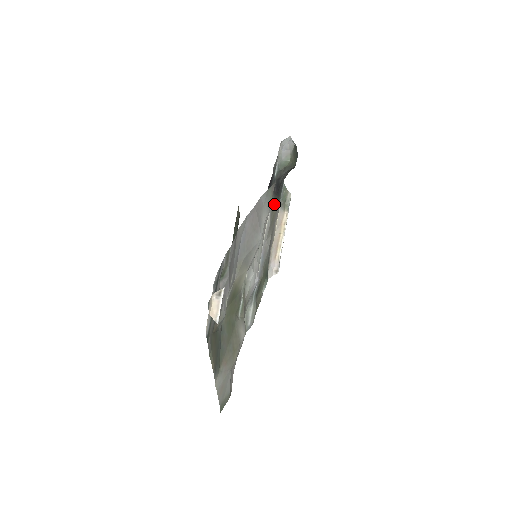
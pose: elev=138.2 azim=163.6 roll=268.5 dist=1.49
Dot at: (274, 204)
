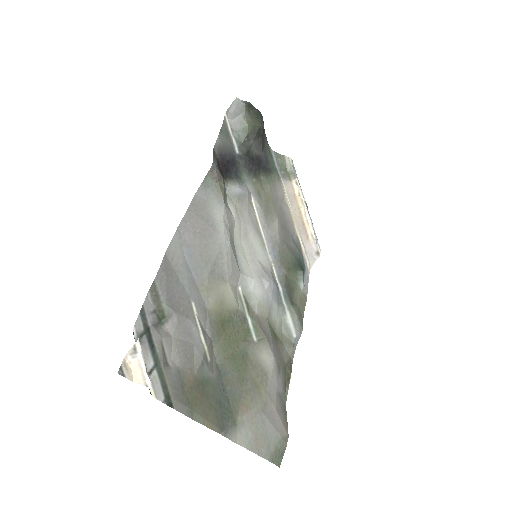
Dot at: (261, 183)
